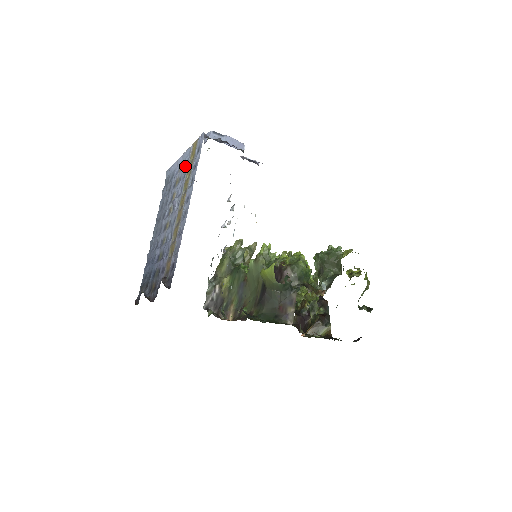
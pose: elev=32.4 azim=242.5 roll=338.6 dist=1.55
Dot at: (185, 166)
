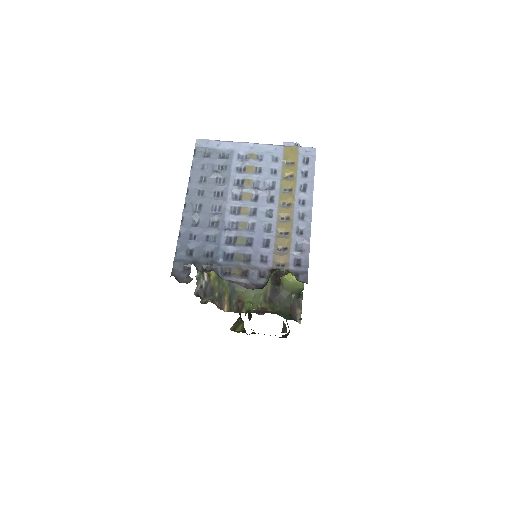
Dot at: (274, 162)
